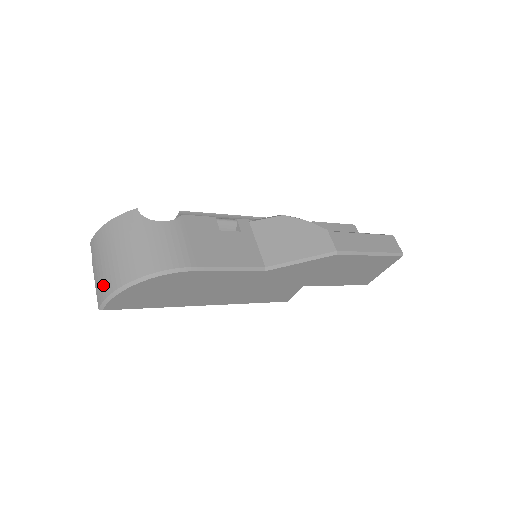
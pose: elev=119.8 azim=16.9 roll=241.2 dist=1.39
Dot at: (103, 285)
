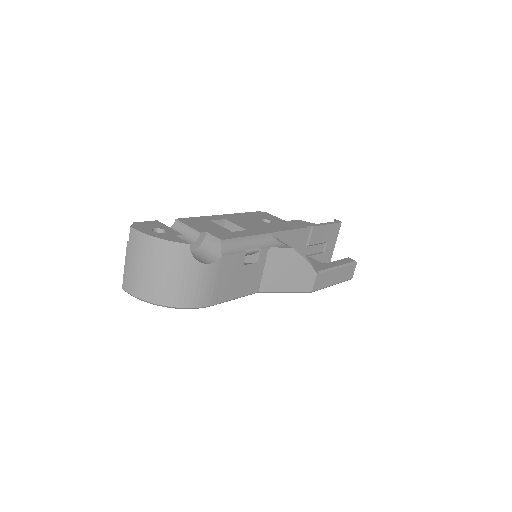
Dot at: (135, 284)
